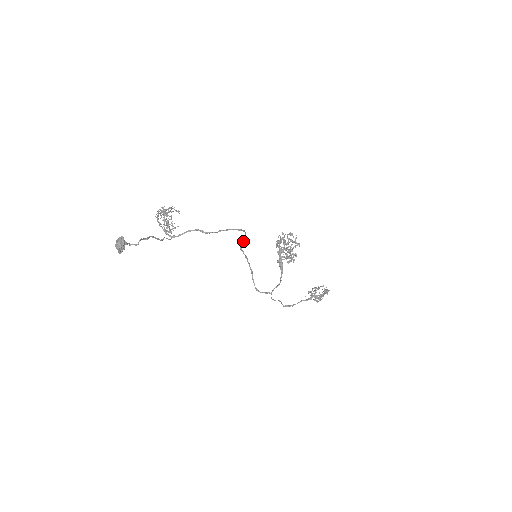
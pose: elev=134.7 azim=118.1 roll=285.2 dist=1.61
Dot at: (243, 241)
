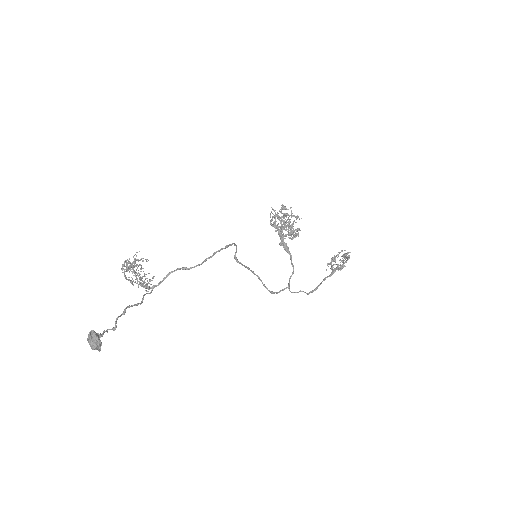
Dot at: (236, 252)
